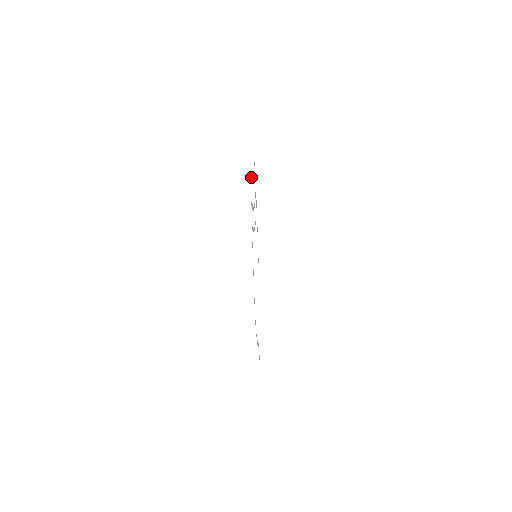
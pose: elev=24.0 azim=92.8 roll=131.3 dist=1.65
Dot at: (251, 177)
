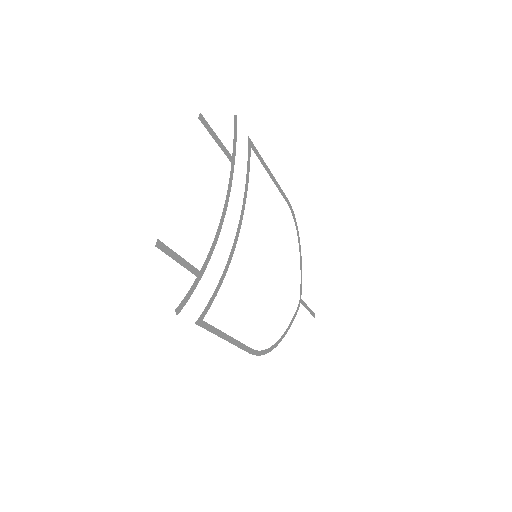
Dot at: (173, 253)
